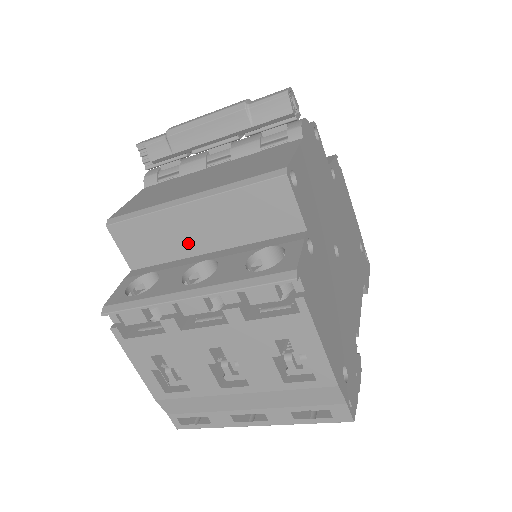
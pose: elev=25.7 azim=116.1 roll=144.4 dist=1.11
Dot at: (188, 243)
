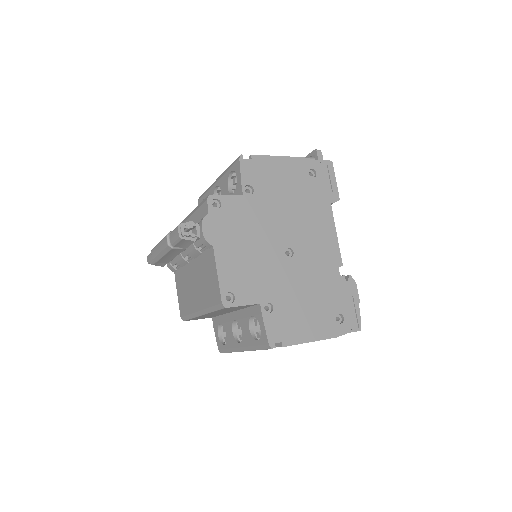
Dot at: occluded
